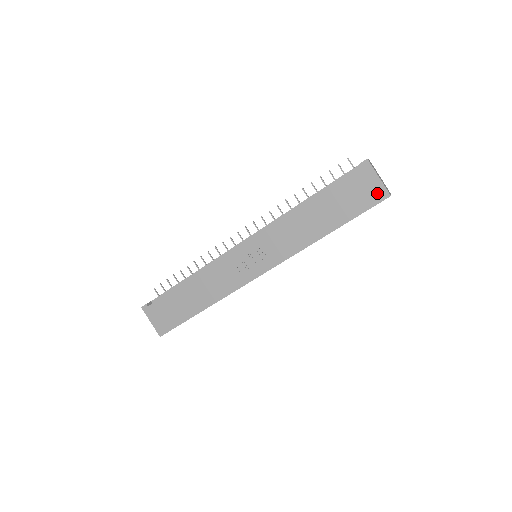
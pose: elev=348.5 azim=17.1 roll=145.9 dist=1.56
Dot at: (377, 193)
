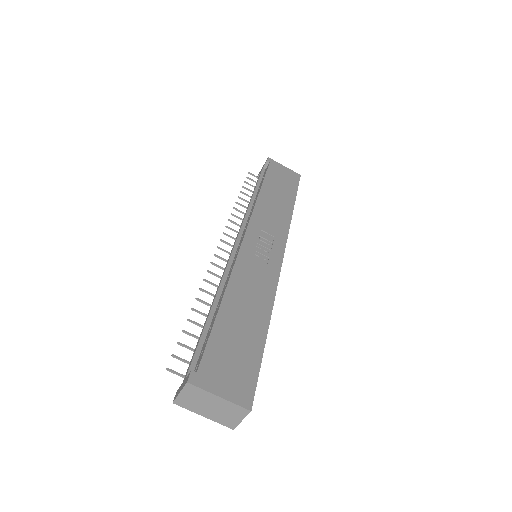
Dot at: (293, 175)
